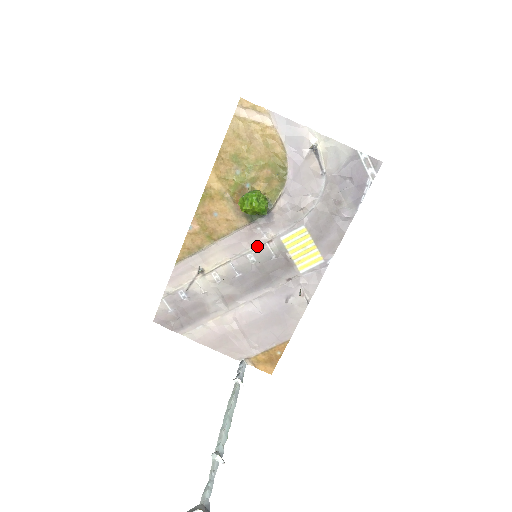
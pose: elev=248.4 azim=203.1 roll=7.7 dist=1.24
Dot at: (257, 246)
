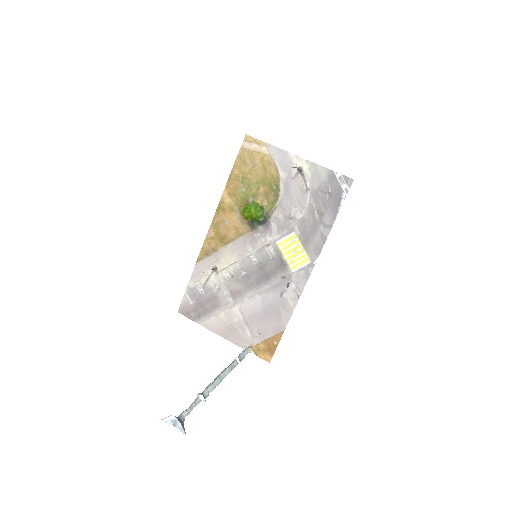
Dot at: (258, 249)
